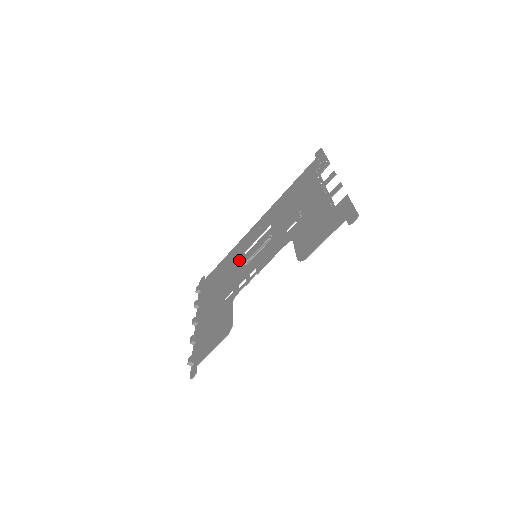
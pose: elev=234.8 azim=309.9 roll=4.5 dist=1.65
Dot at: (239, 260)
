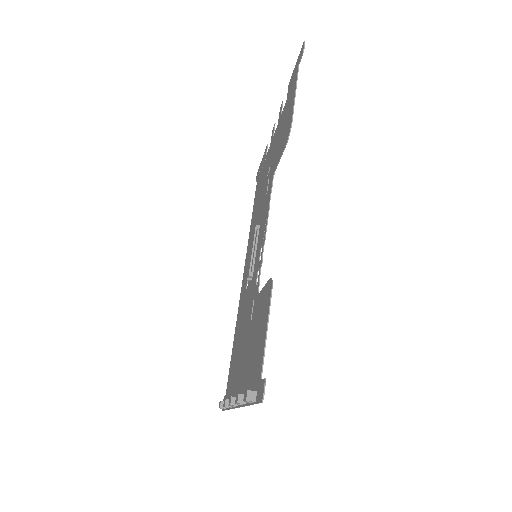
Dot at: (245, 299)
